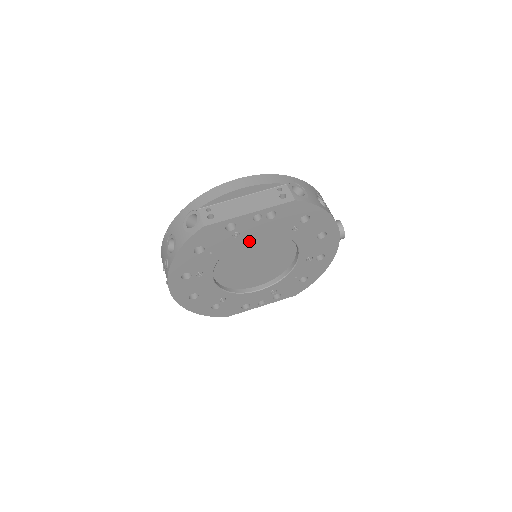
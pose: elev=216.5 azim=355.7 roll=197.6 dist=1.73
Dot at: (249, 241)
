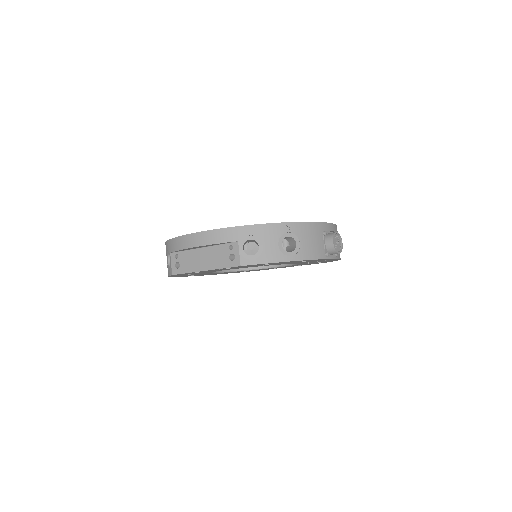
Dot at: occluded
